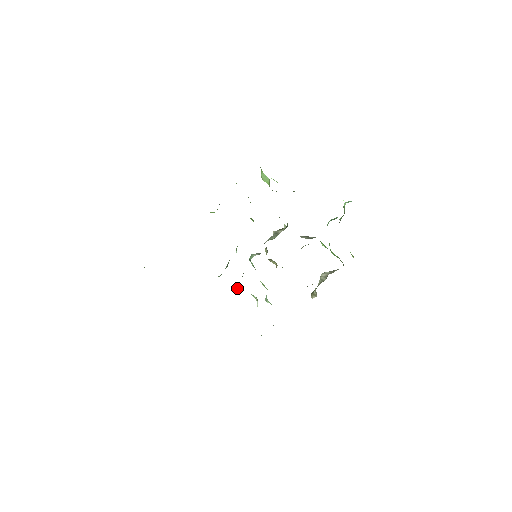
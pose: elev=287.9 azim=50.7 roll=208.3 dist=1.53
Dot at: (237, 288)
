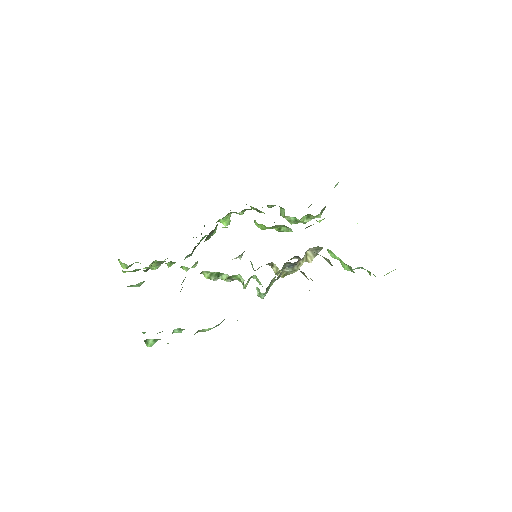
Dot at: occluded
